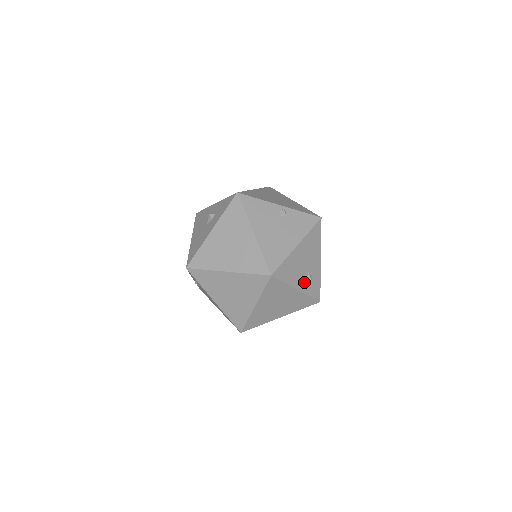
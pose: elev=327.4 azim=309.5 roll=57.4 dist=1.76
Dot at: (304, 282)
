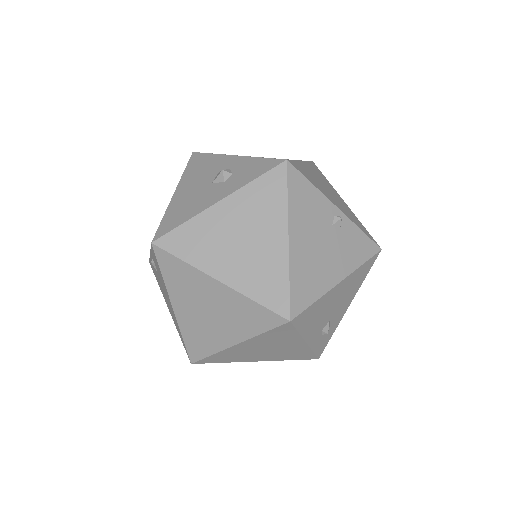
Dot at: (318, 333)
